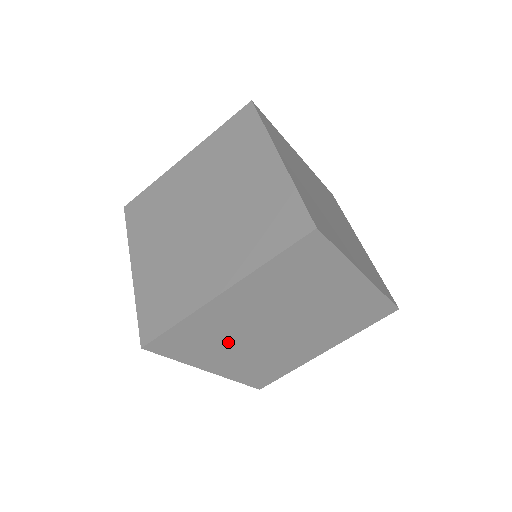
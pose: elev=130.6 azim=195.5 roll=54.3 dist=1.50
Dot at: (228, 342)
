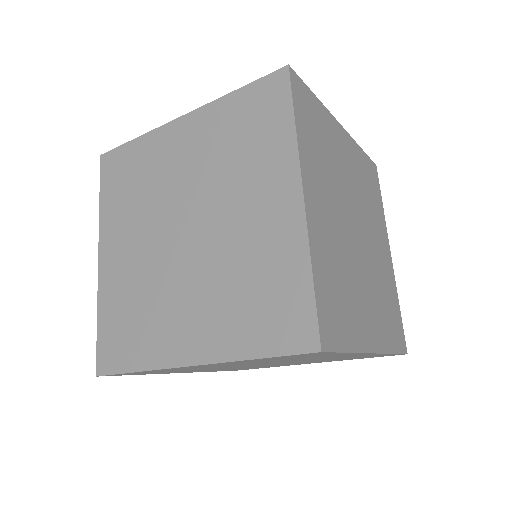
Dot at: (200, 369)
